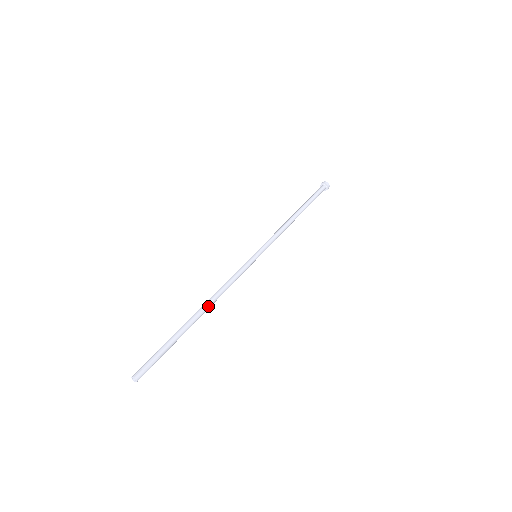
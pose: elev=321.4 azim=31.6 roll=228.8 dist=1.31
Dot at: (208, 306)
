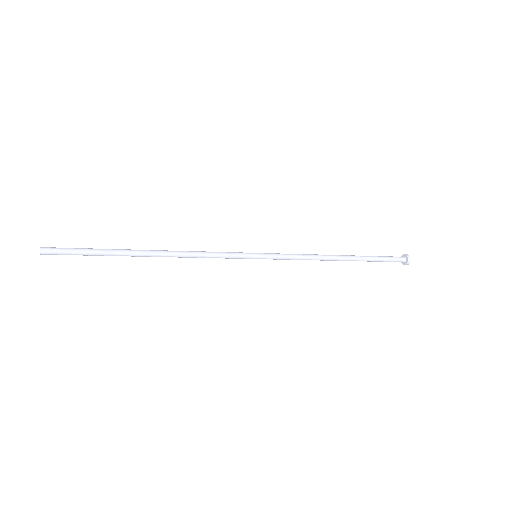
Dot at: (162, 253)
